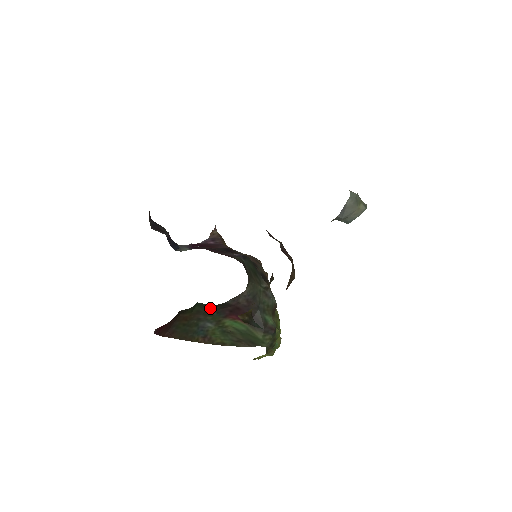
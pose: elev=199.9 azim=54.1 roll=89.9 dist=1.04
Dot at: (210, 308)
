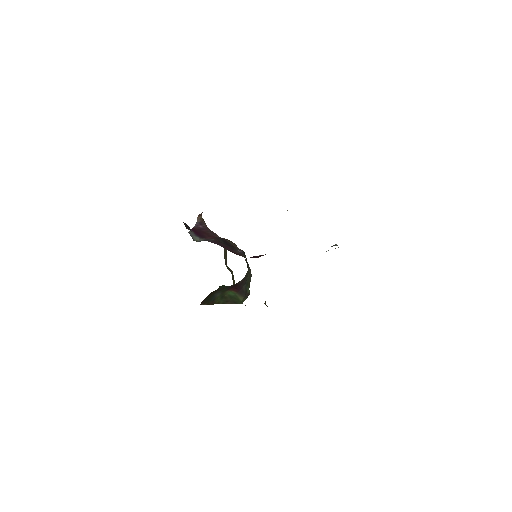
Dot at: occluded
